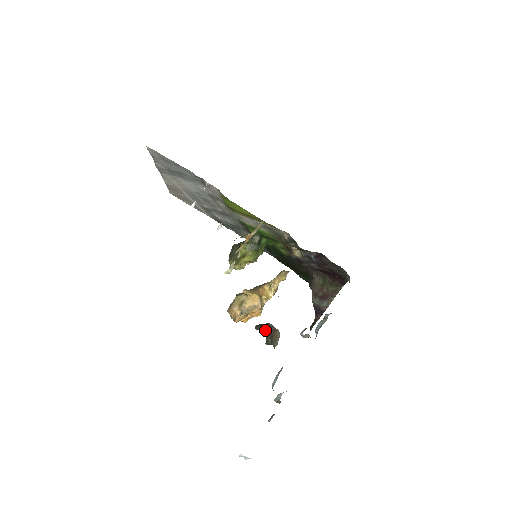
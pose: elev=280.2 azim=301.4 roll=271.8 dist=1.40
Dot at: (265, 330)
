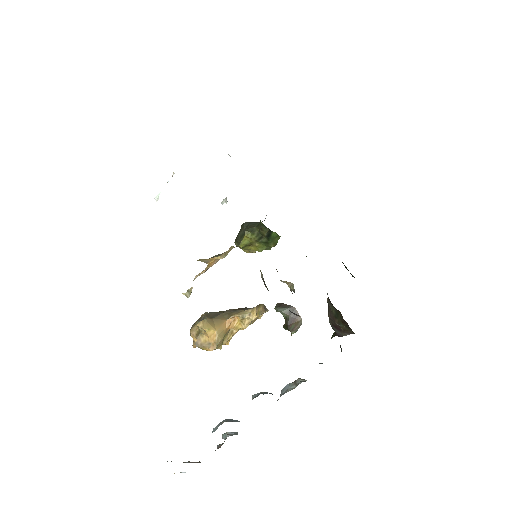
Dot at: (284, 314)
